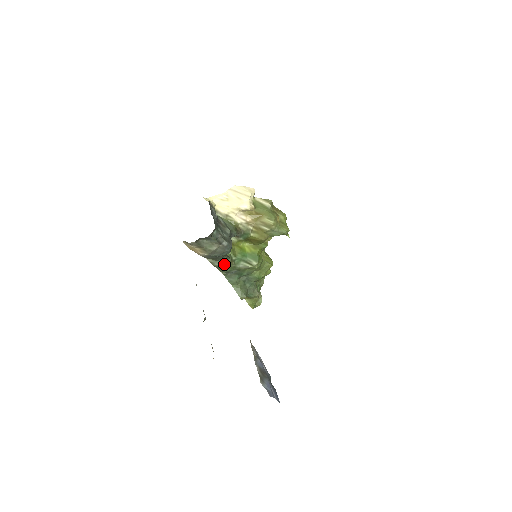
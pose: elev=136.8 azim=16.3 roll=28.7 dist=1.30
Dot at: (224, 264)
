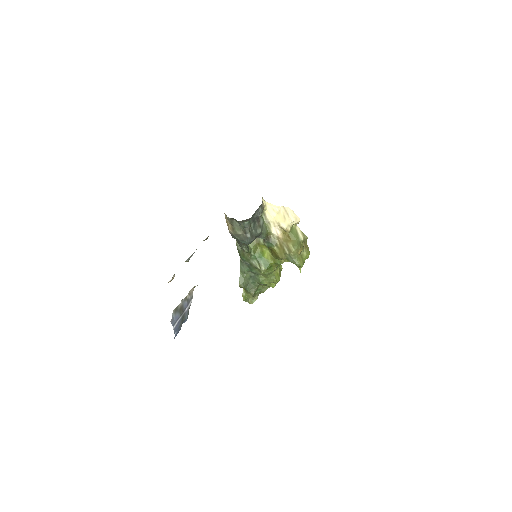
Dot at: (244, 252)
